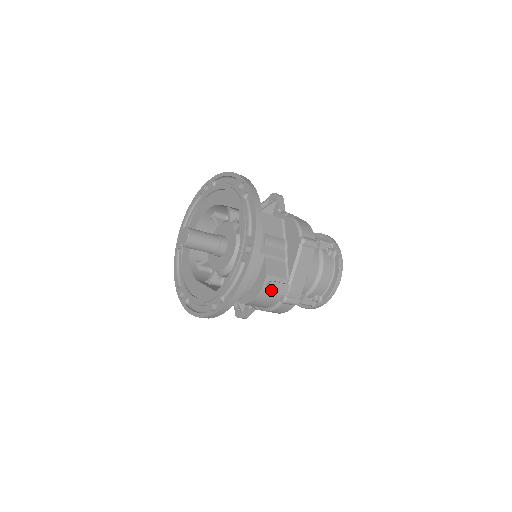
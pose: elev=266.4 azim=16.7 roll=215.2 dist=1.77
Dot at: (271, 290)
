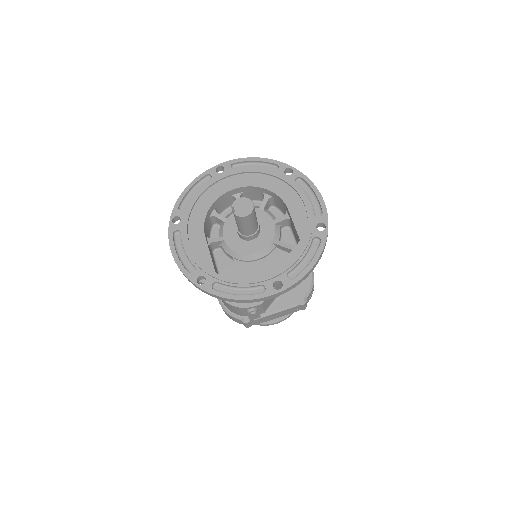
Dot at: (250, 313)
